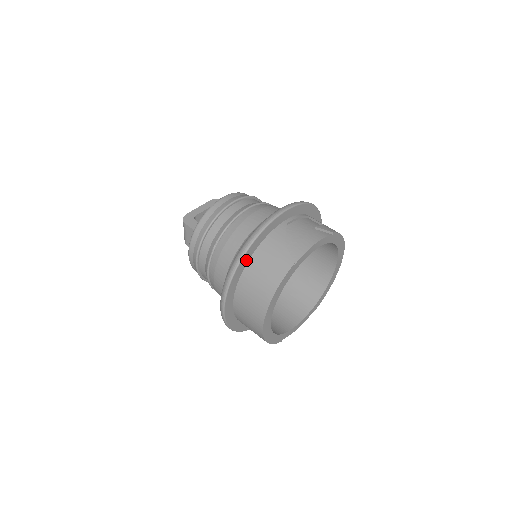
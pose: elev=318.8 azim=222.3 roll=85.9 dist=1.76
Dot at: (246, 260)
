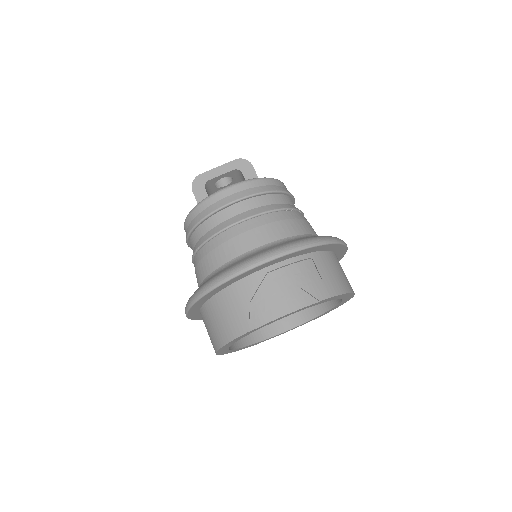
Dot at: (208, 297)
